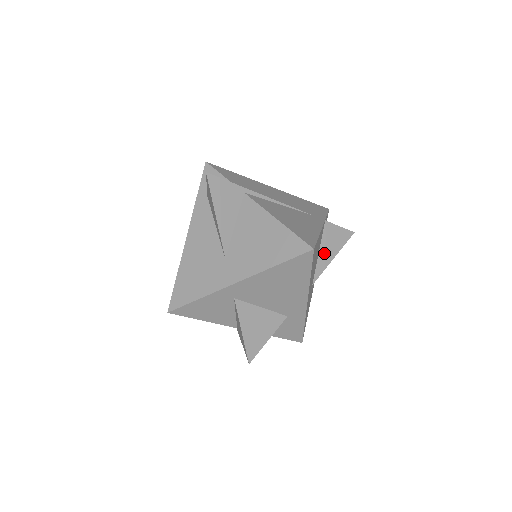
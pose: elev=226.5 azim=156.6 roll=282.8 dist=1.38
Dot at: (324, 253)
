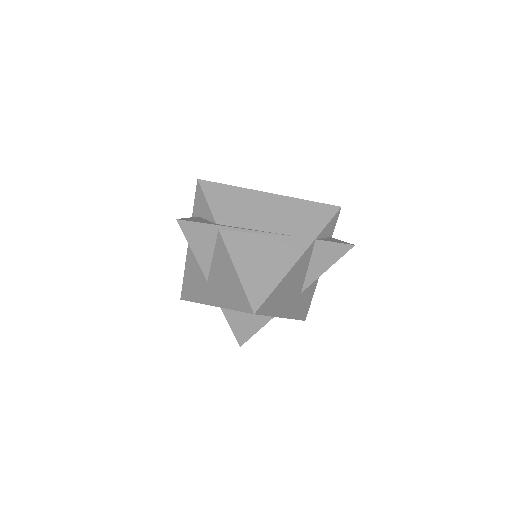
Dot at: (315, 267)
